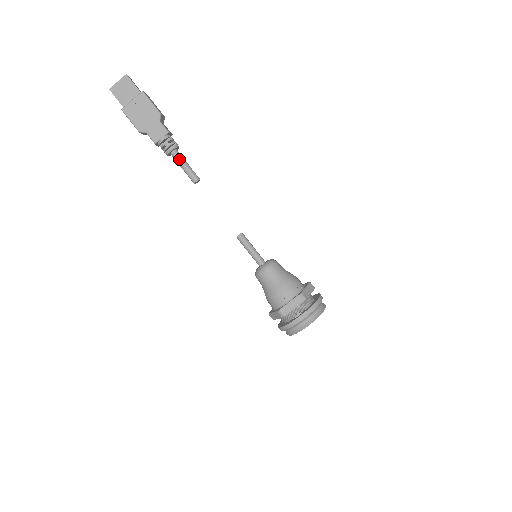
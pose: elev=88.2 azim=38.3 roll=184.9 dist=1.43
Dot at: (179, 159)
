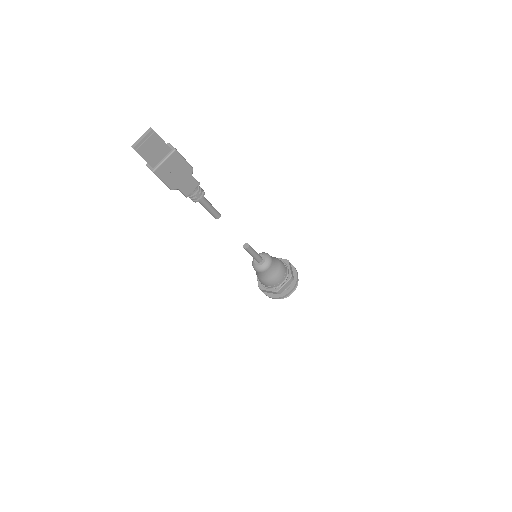
Dot at: (206, 204)
